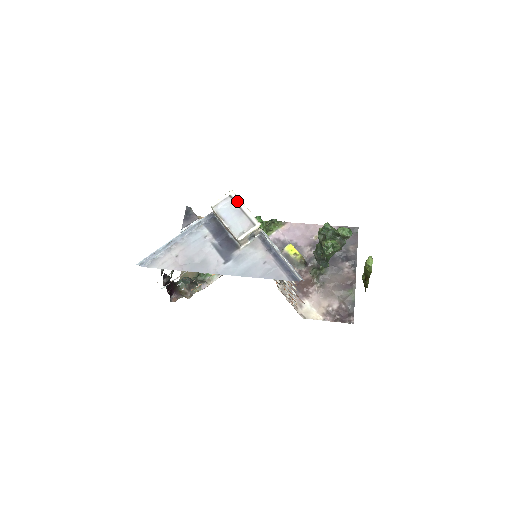
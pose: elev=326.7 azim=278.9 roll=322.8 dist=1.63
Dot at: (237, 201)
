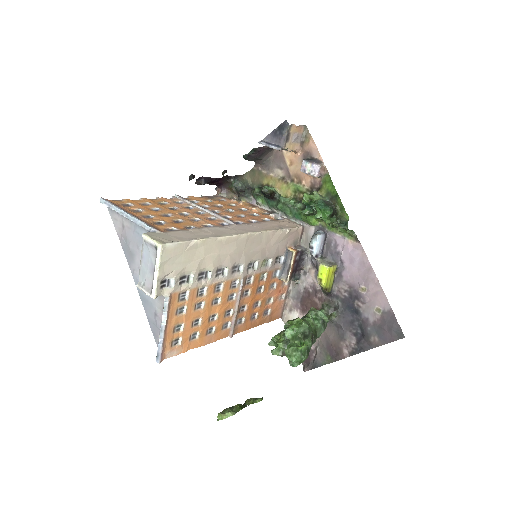
Dot at: (156, 259)
